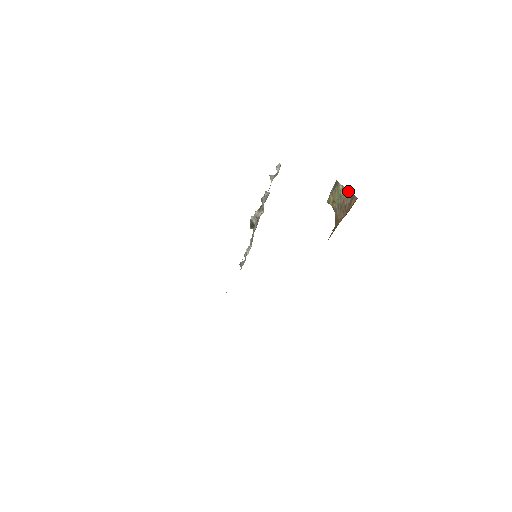
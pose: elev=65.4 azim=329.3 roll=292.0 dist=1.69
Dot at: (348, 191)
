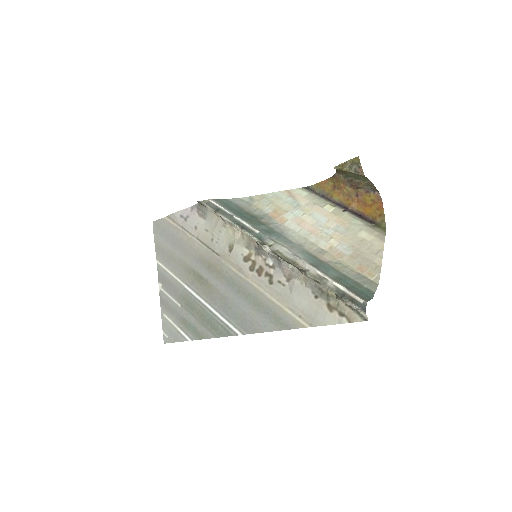
Dot at: (372, 184)
